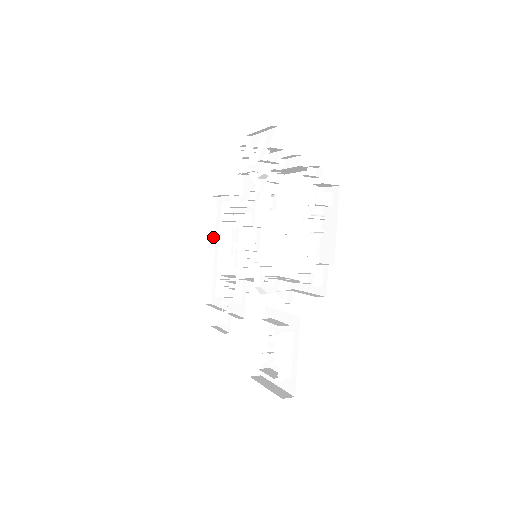
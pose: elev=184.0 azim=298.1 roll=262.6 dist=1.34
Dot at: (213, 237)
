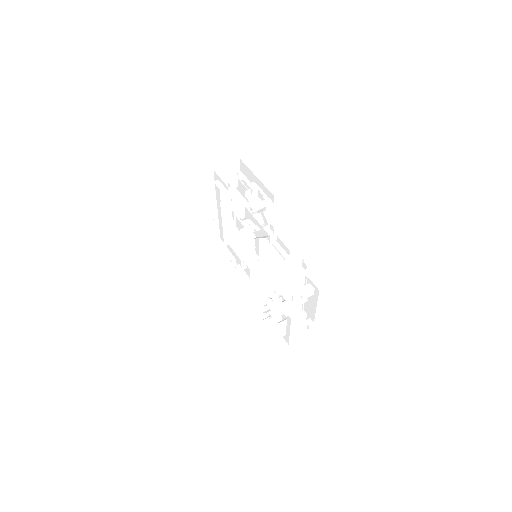
Dot at: (214, 199)
